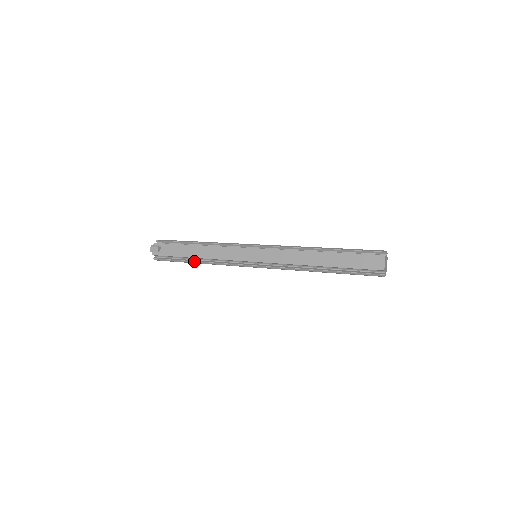
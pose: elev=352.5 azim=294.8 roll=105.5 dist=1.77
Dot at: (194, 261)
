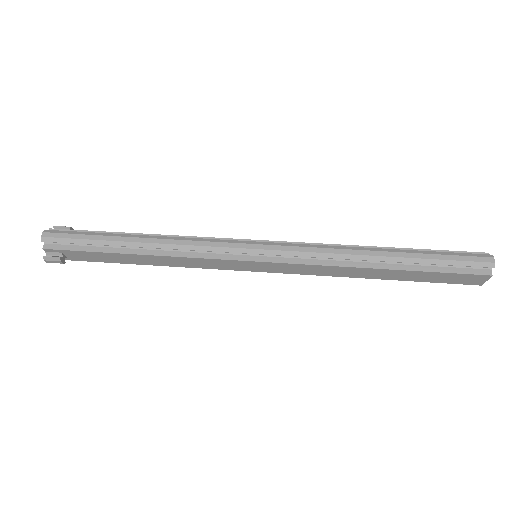
Dot at: occluded
